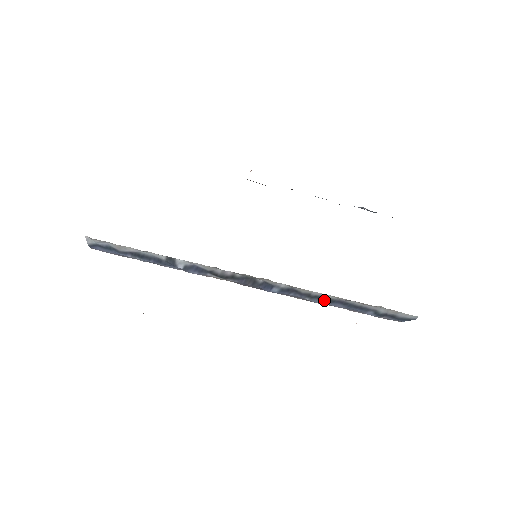
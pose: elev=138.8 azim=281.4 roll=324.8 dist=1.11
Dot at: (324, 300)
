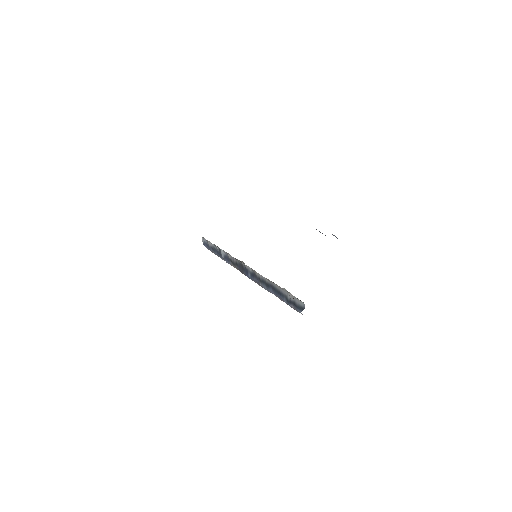
Dot at: (266, 285)
